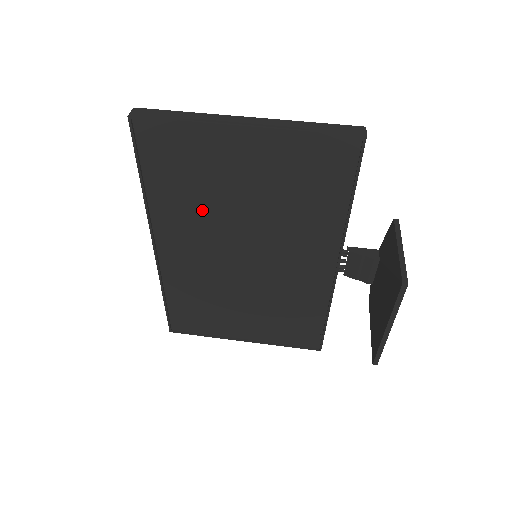
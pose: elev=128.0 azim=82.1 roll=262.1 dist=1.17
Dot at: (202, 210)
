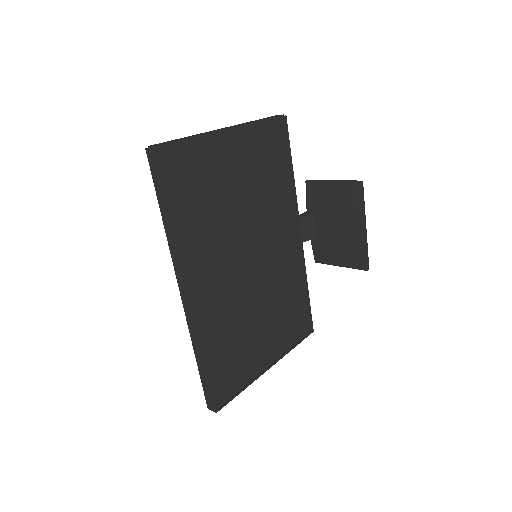
Dot at: (216, 226)
